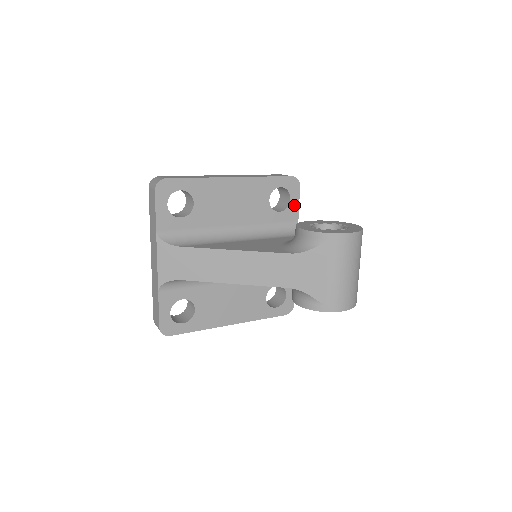
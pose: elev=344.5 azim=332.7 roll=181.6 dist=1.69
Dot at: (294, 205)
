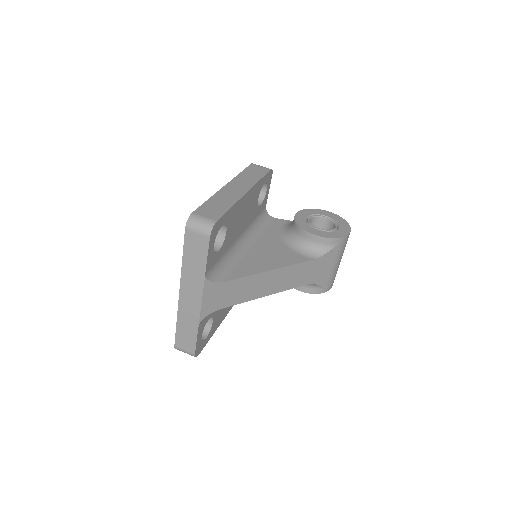
Dot at: (267, 194)
